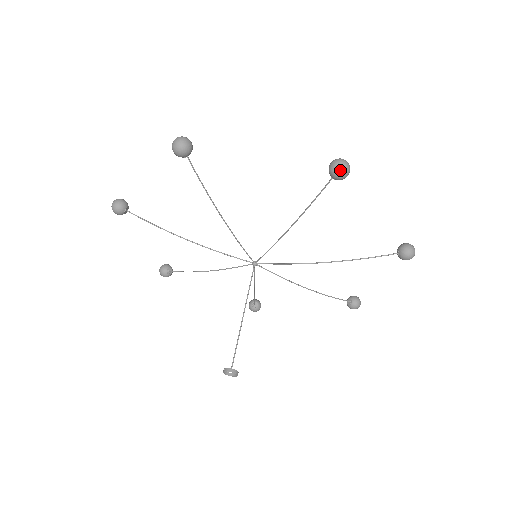
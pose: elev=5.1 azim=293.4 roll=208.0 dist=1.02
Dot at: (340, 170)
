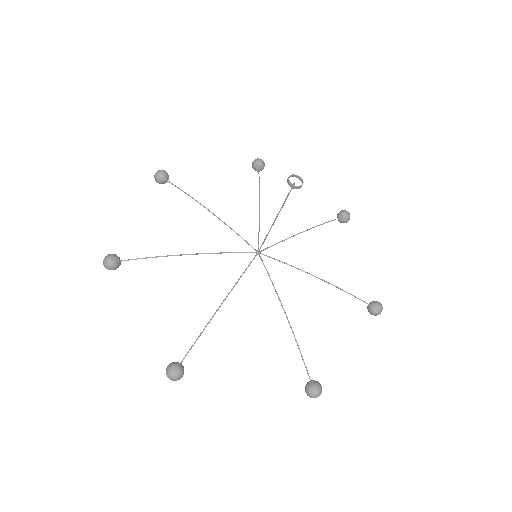
Dot at: (347, 211)
